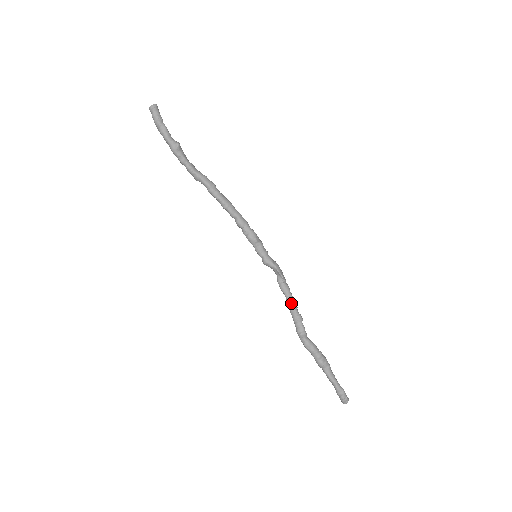
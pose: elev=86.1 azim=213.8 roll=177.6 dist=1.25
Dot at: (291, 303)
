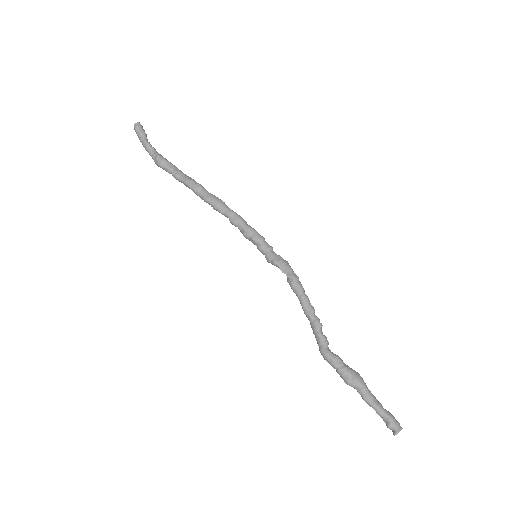
Dot at: (303, 307)
